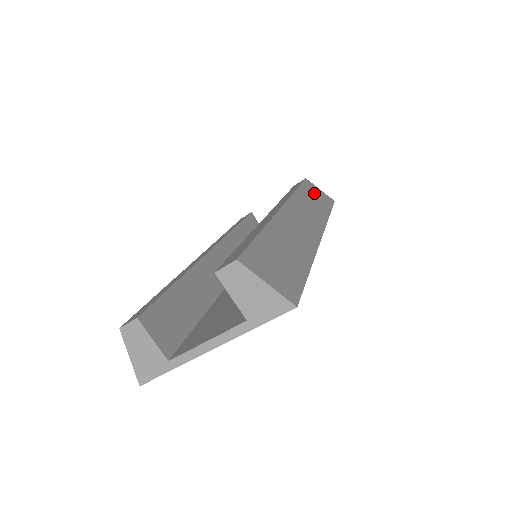
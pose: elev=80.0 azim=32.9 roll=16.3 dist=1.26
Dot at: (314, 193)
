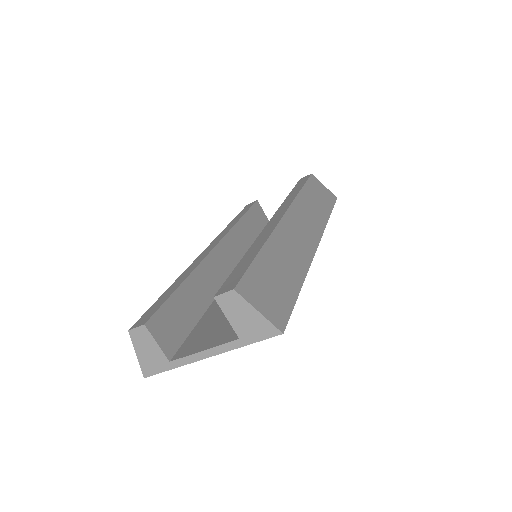
Dot at: (317, 192)
